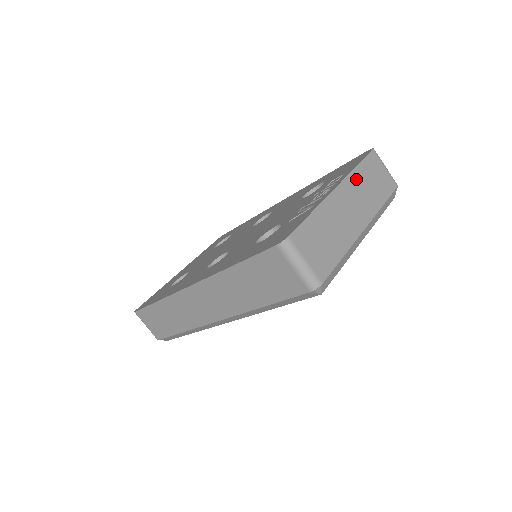
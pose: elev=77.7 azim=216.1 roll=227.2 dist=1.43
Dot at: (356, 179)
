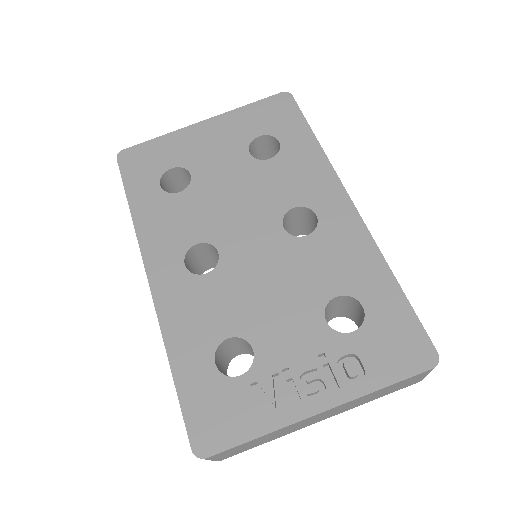
Dot at: (362, 398)
